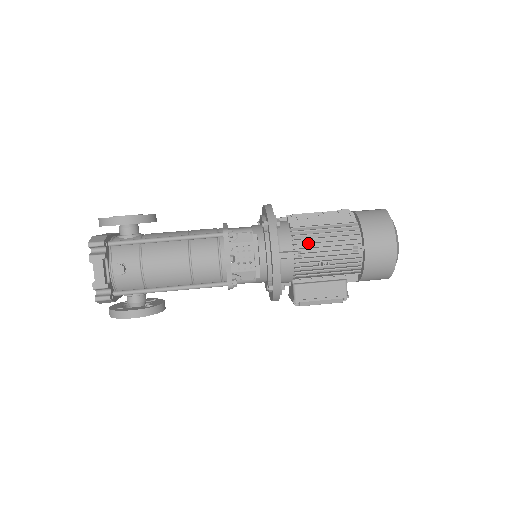
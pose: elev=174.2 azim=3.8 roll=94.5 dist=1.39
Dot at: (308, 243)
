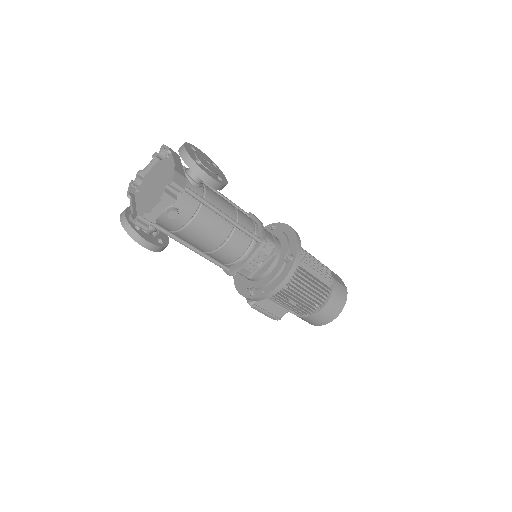
Dot at: (299, 287)
